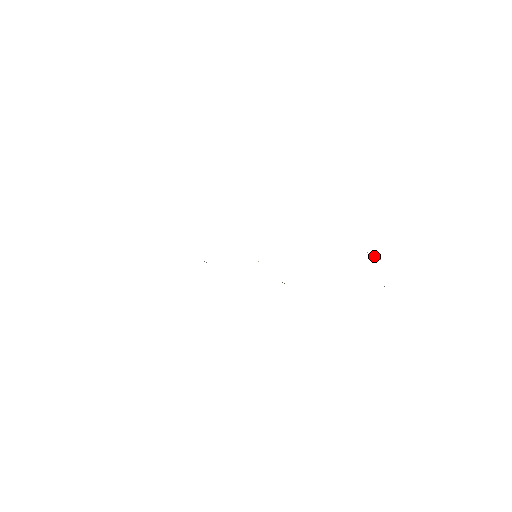
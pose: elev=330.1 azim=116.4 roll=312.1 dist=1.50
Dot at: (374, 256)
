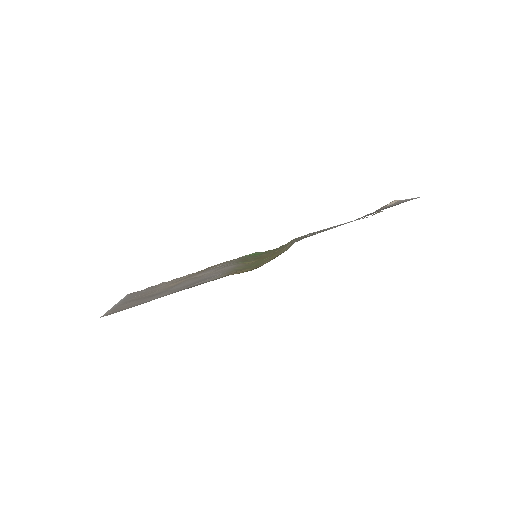
Dot at: (393, 202)
